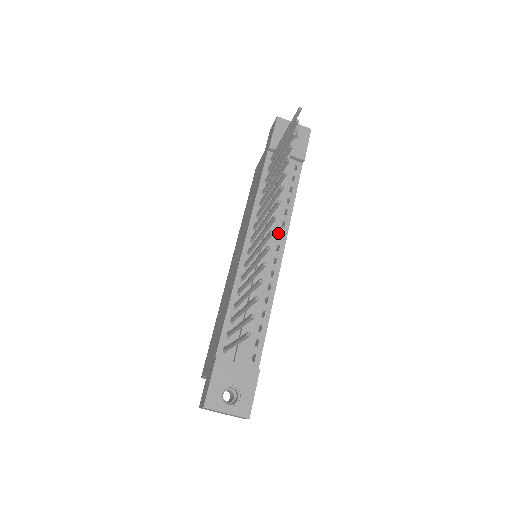
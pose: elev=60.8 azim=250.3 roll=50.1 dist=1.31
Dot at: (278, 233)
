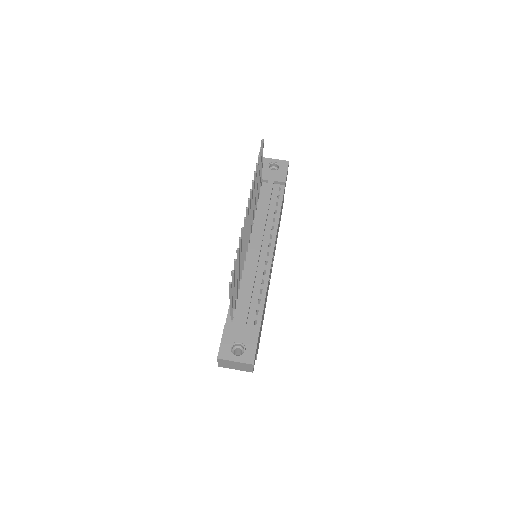
Dot at: (269, 235)
